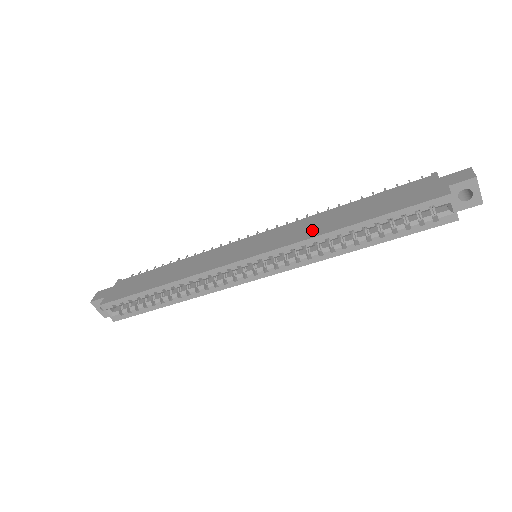
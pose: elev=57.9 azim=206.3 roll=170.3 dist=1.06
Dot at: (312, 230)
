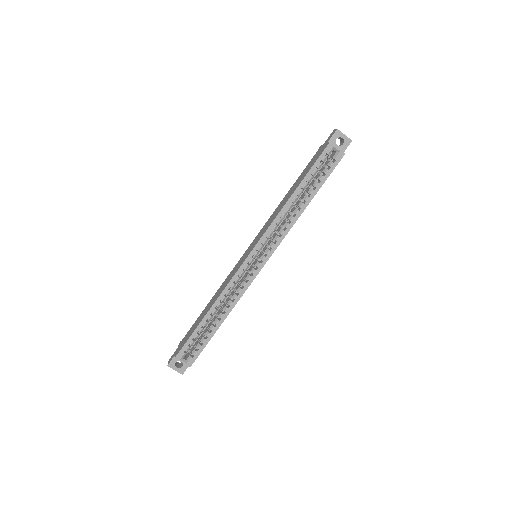
Dot at: (276, 213)
